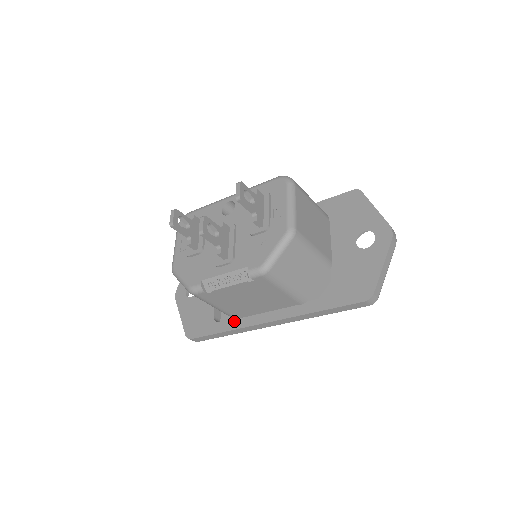
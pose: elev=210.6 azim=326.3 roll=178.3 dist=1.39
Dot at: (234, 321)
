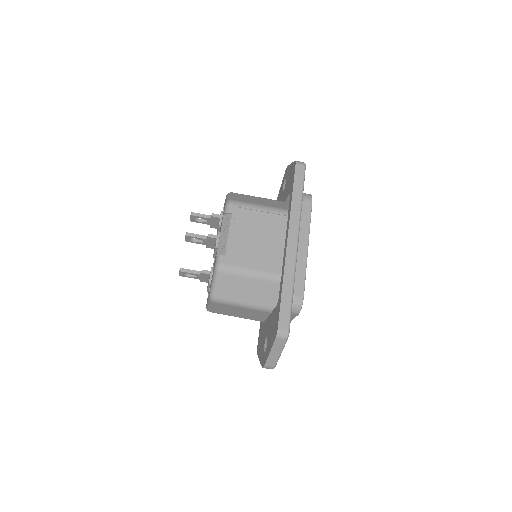
Dot at: (281, 278)
